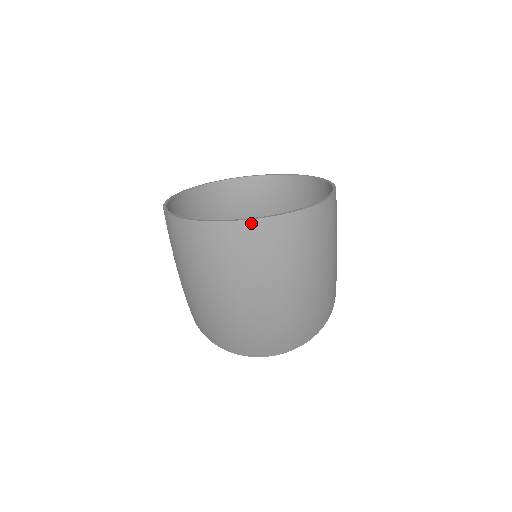
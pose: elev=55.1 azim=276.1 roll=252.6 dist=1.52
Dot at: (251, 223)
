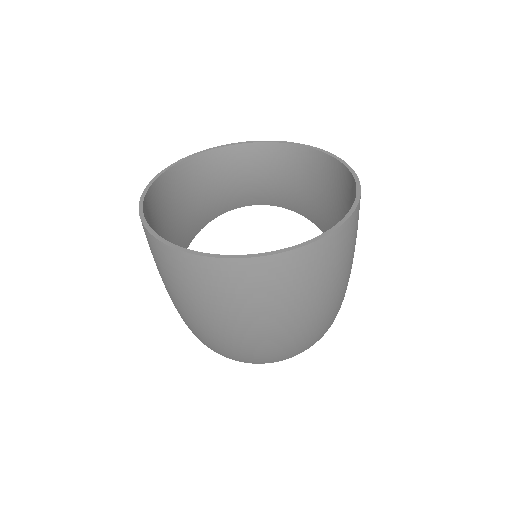
Dot at: (260, 260)
